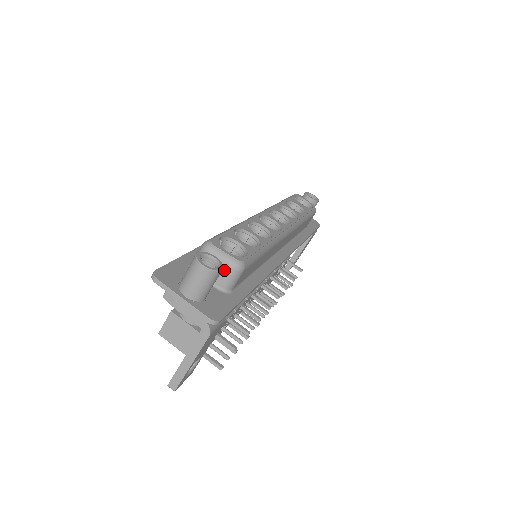
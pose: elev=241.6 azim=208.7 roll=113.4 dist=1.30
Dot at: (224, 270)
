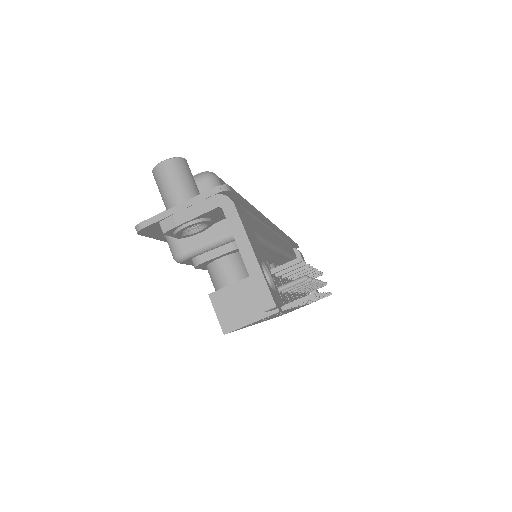
Dot at: (200, 188)
